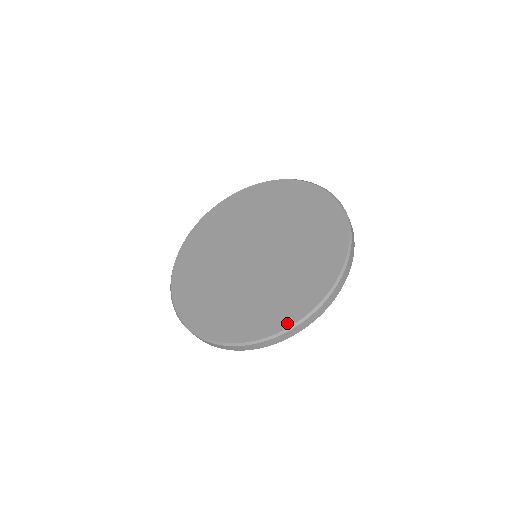
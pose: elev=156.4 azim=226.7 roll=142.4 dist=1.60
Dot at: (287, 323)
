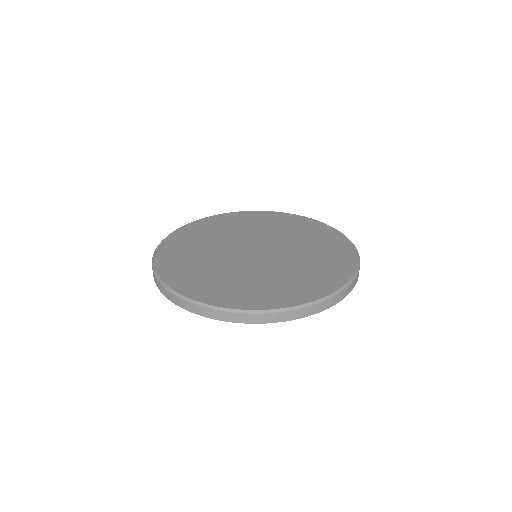
Dot at: (333, 287)
